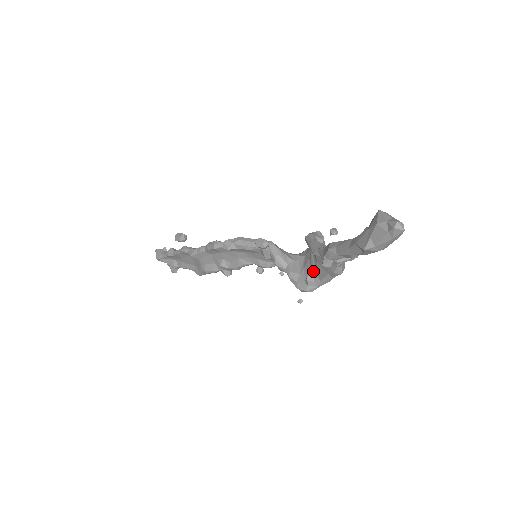
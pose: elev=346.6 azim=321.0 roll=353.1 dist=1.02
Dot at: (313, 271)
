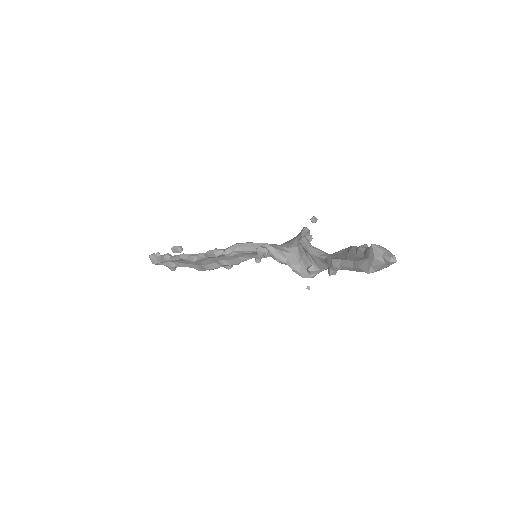
Dot at: (311, 262)
